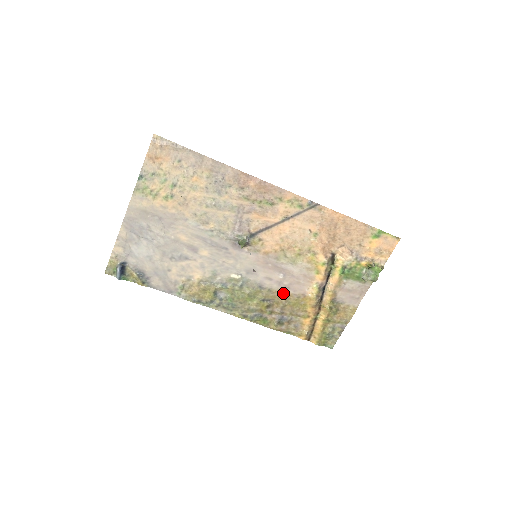
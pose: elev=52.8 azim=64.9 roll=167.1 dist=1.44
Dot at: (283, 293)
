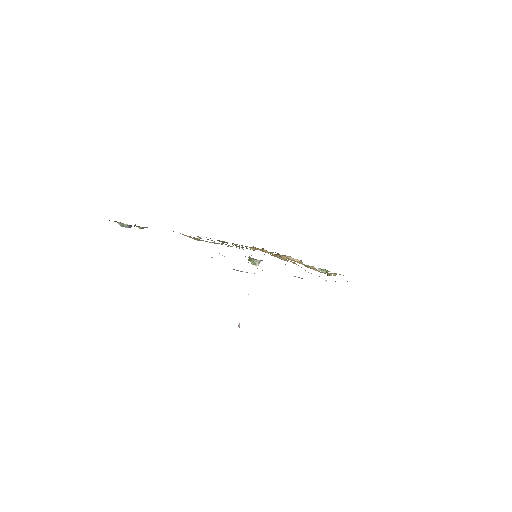
Dot at: occluded
